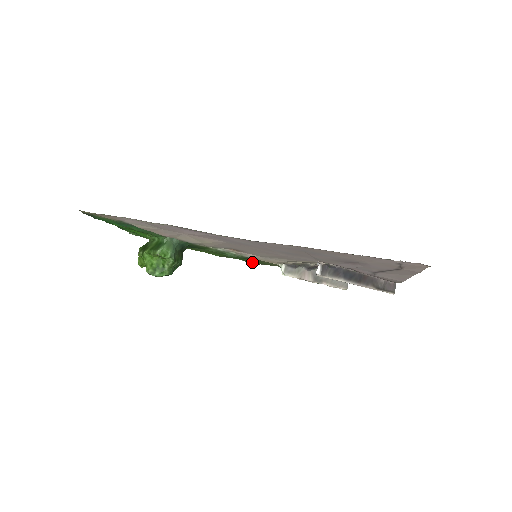
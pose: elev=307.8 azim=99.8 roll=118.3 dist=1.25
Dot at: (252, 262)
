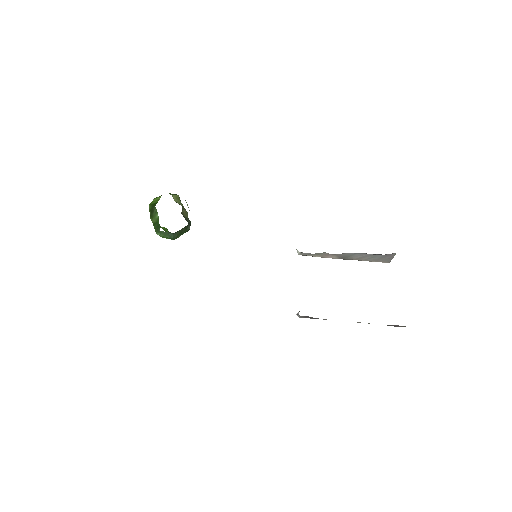
Dot at: occluded
